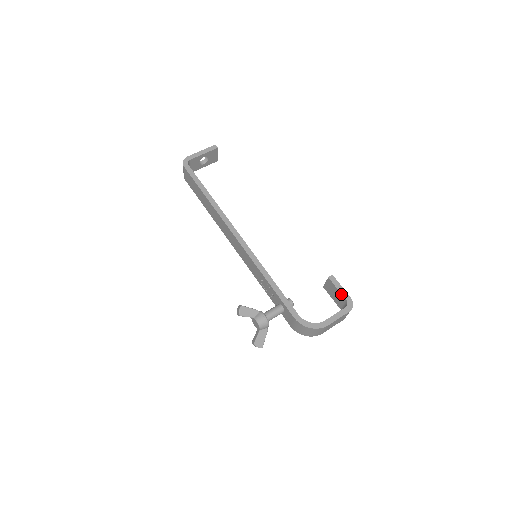
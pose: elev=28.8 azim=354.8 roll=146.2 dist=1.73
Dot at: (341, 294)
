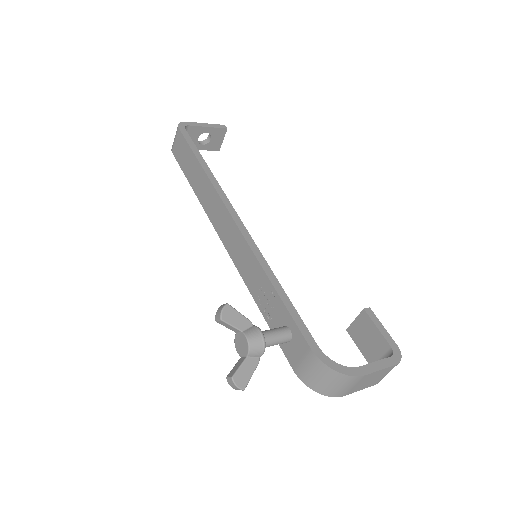
Dot at: (383, 336)
